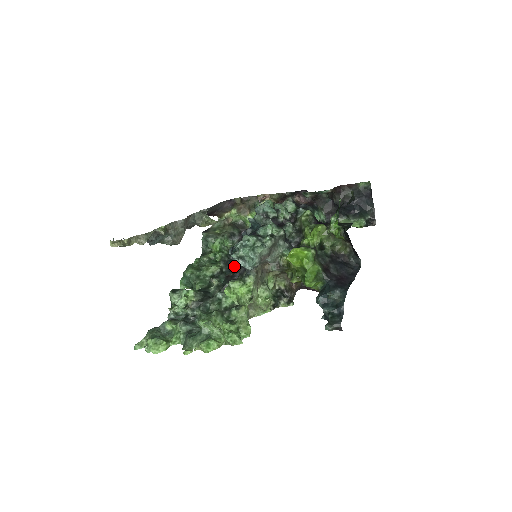
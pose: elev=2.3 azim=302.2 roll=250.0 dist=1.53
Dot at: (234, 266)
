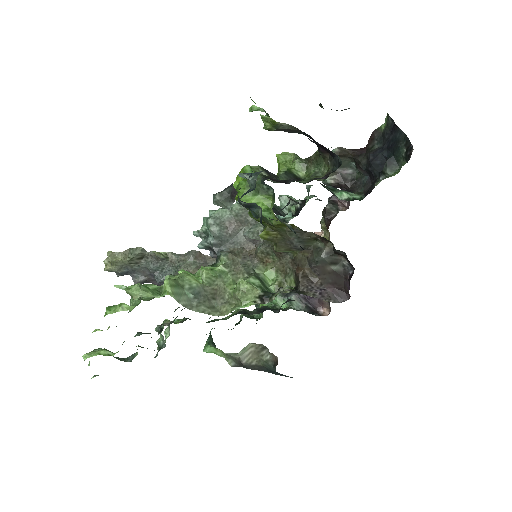
Dot at: occluded
